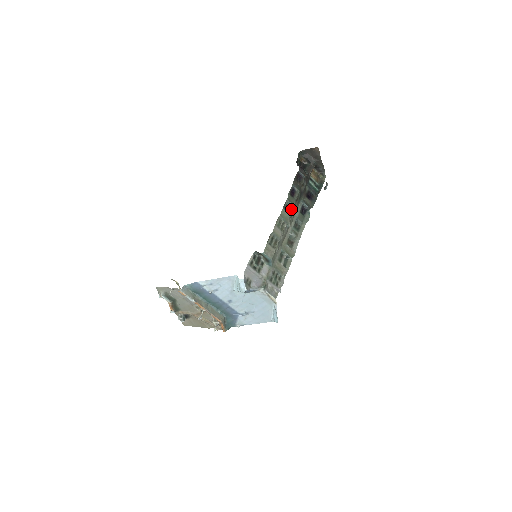
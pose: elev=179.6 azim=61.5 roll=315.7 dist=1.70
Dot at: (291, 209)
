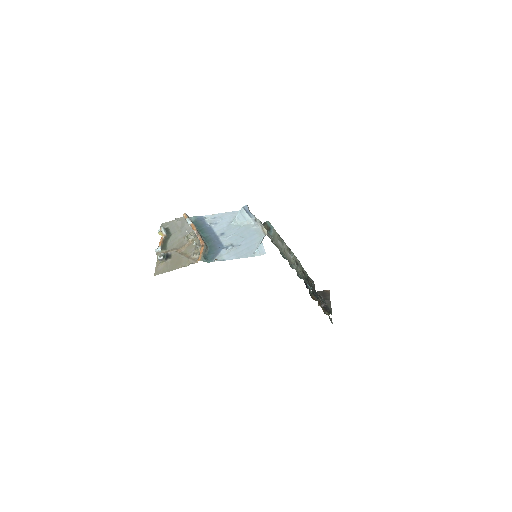
Dot at: occluded
